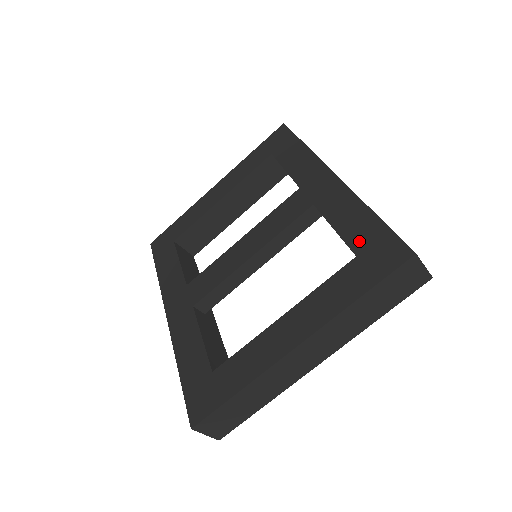
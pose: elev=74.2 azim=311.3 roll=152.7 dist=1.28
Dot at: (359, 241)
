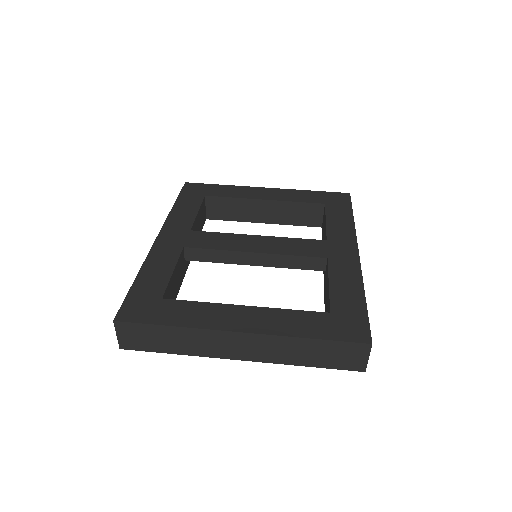
Dot at: (340, 305)
